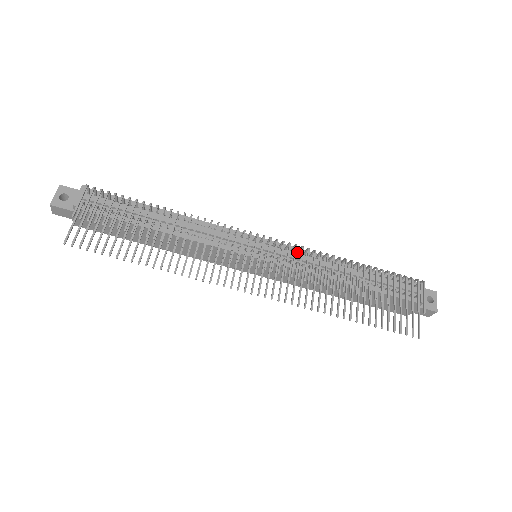
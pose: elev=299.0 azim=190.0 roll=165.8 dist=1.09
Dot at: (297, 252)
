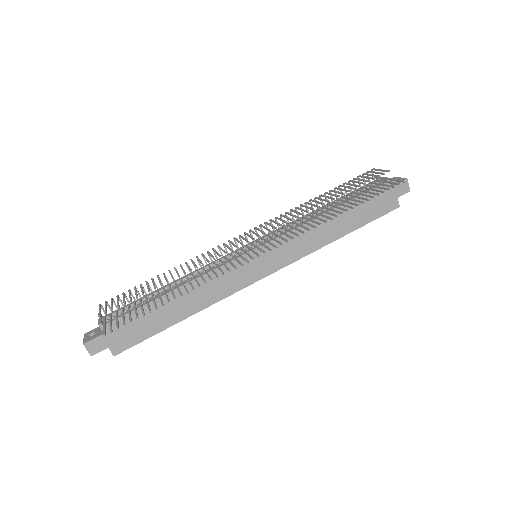
Dot at: occluded
